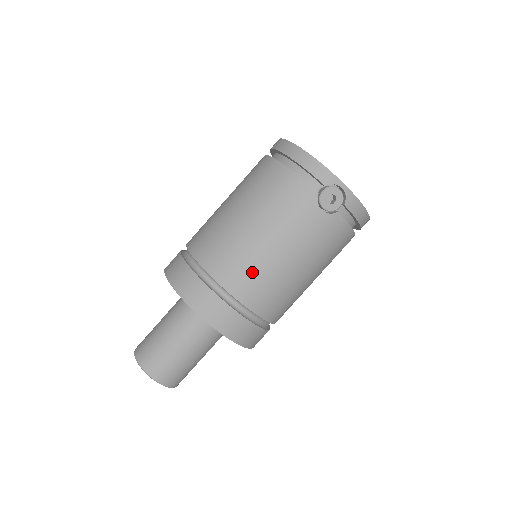
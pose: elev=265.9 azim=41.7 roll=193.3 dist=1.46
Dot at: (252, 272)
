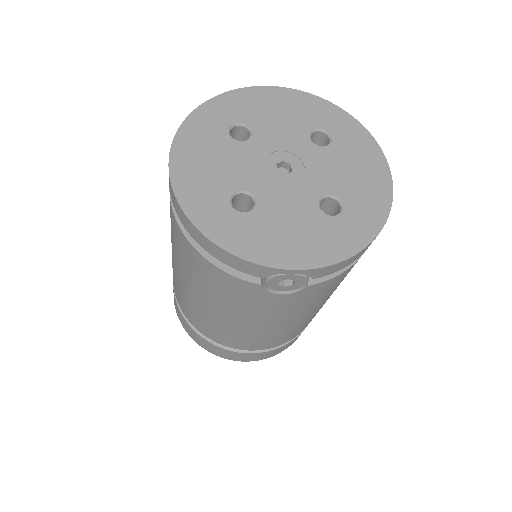
Dot at: (244, 338)
